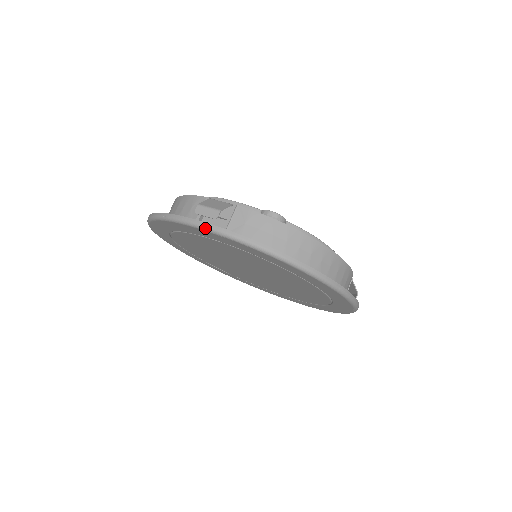
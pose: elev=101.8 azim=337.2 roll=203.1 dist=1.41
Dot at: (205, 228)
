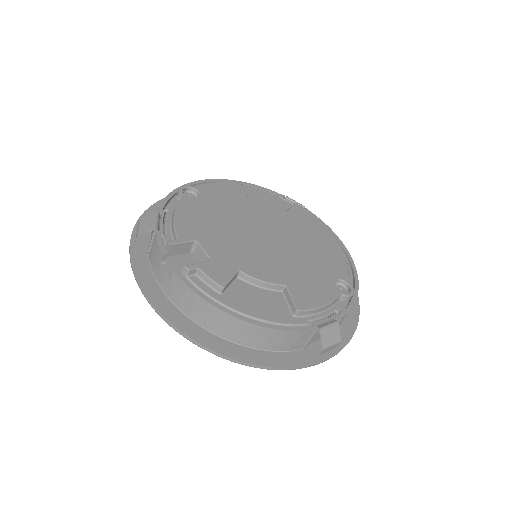
Dot at: occluded
